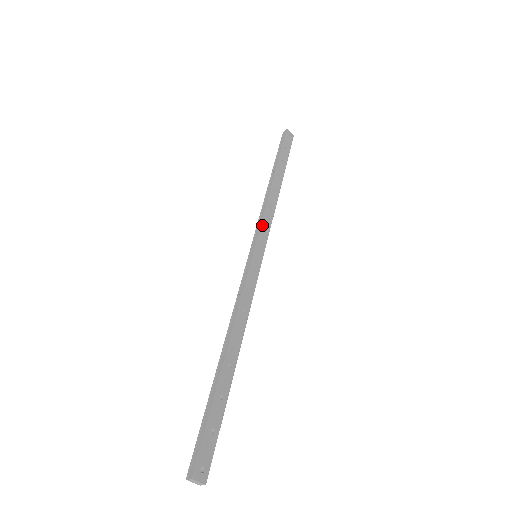
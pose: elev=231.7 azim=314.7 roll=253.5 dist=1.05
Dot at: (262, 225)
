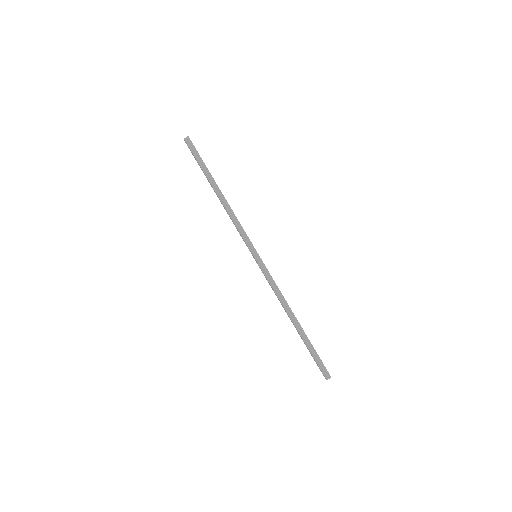
Dot at: occluded
